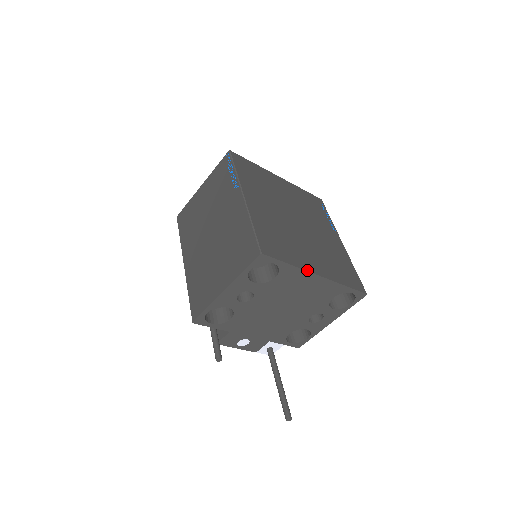
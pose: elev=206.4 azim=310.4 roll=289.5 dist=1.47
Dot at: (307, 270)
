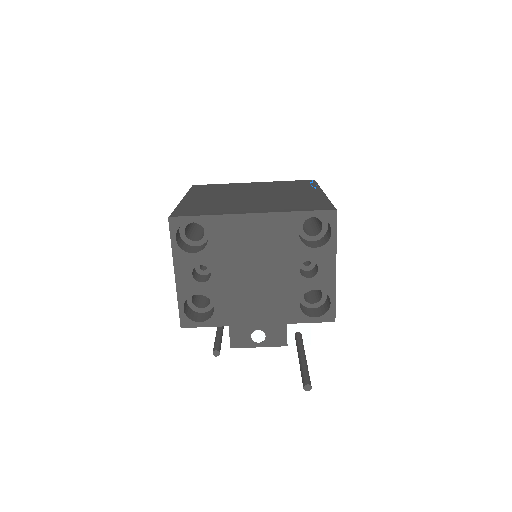
Dot at: (233, 214)
